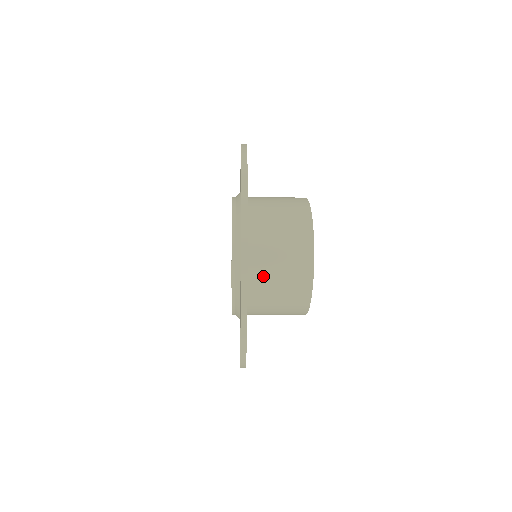
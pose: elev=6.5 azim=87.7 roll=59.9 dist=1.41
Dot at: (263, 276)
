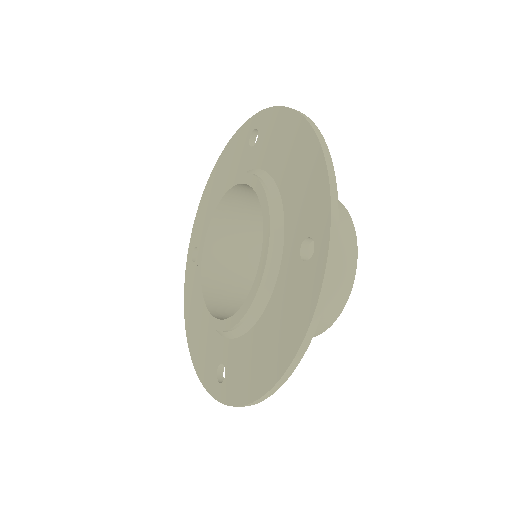
Dot at: occluded
